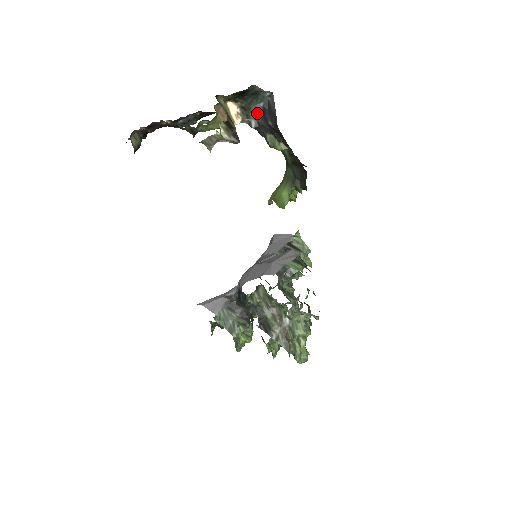
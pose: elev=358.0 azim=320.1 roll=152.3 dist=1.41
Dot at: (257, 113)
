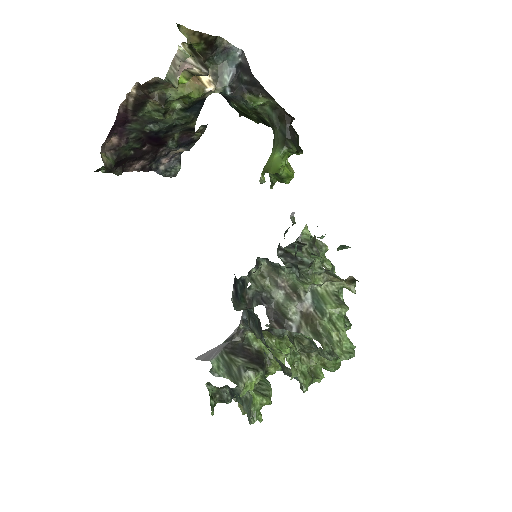
Dot at: (230, 78)
